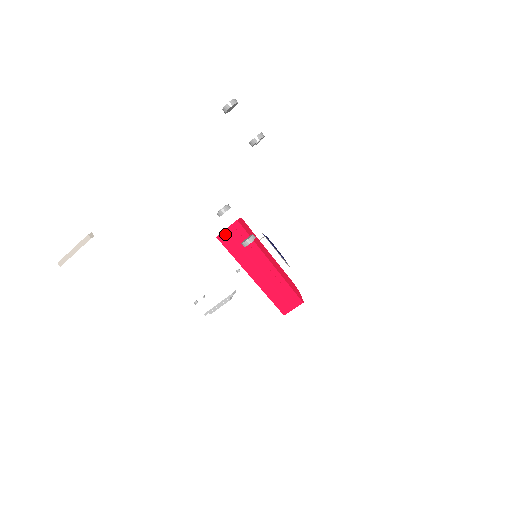
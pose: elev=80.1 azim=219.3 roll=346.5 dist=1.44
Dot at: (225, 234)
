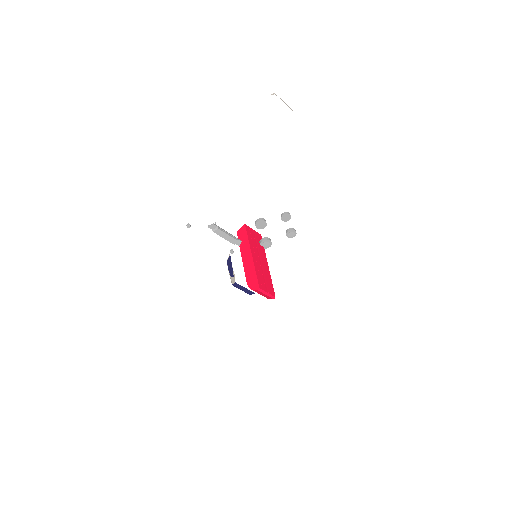
Dot at: (251, 229)
